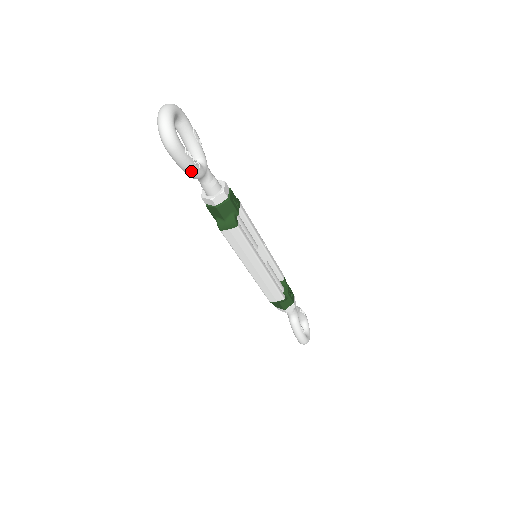
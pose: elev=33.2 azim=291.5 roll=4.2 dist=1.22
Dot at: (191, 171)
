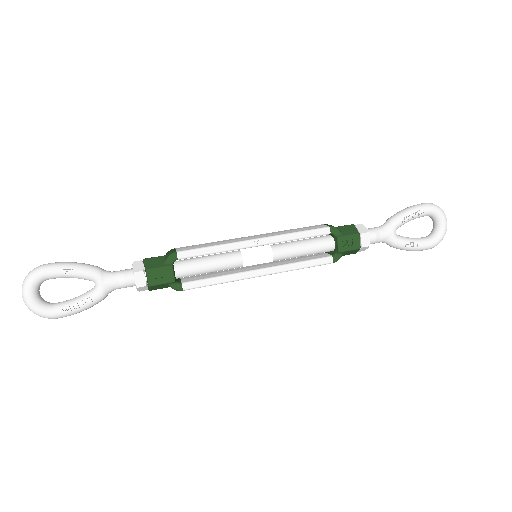
Dot at: occluded
